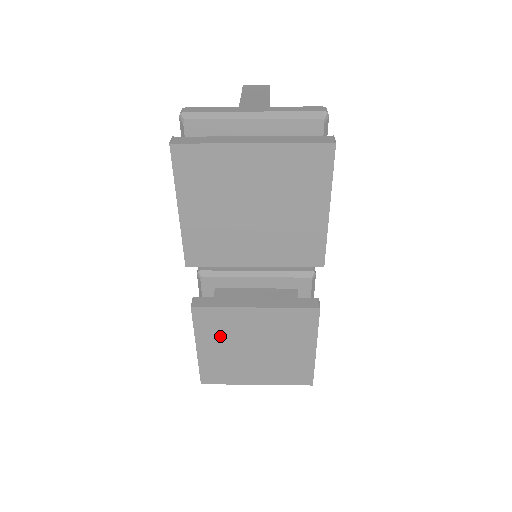
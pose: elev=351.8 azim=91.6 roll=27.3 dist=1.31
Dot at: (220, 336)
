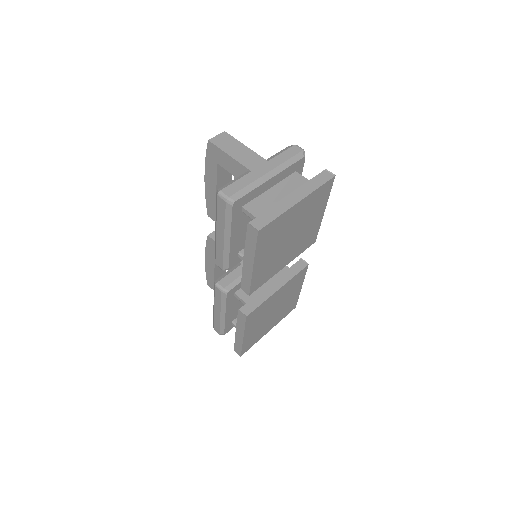
Dot at: (257, 320)
